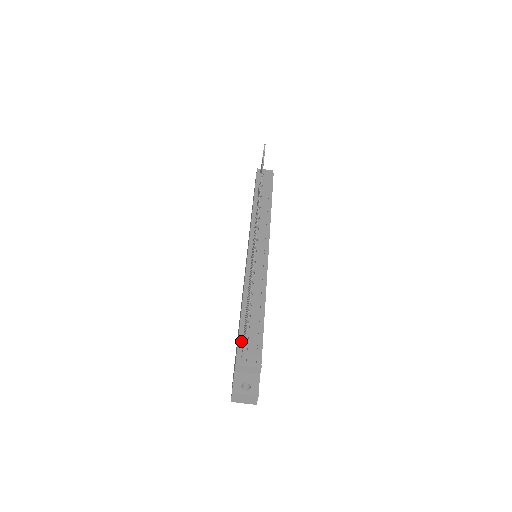
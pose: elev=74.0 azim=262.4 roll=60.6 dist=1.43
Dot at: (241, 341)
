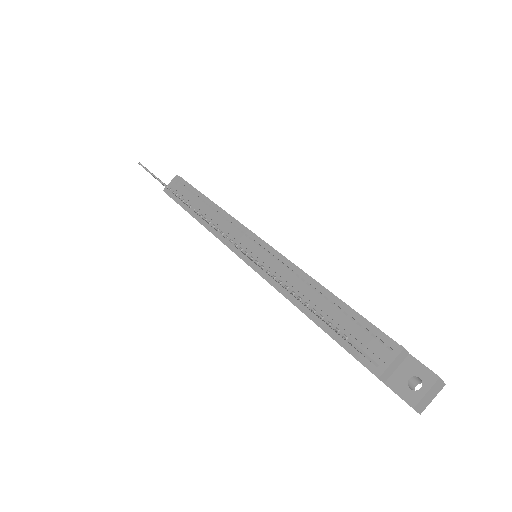
Dot at: (350, 348)
